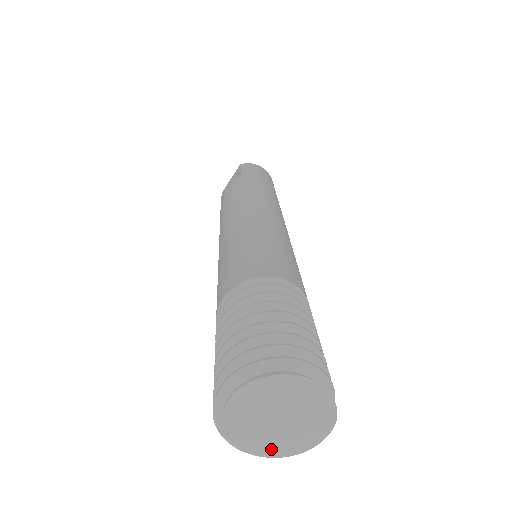
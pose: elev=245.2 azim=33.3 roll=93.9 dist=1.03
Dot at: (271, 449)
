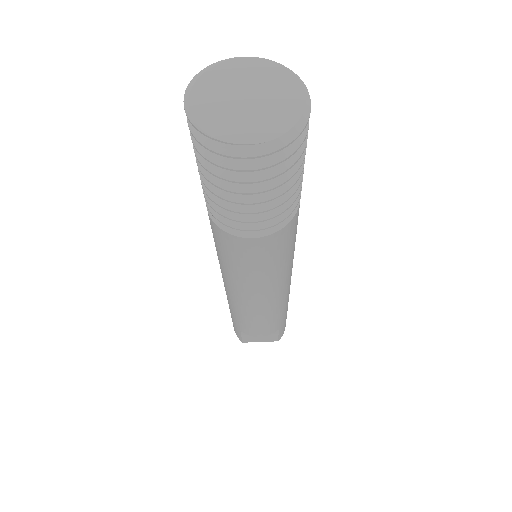
Dot at: (204, 113)
